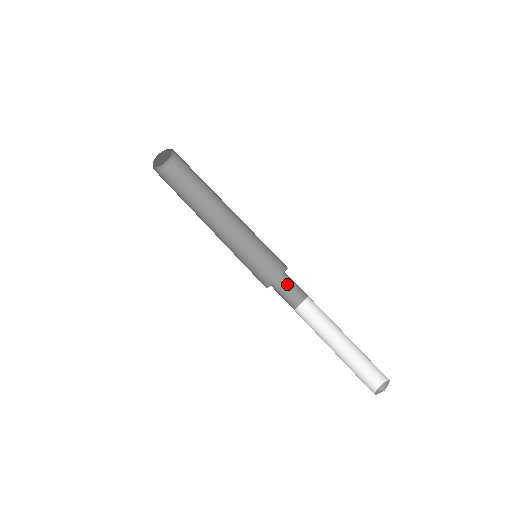
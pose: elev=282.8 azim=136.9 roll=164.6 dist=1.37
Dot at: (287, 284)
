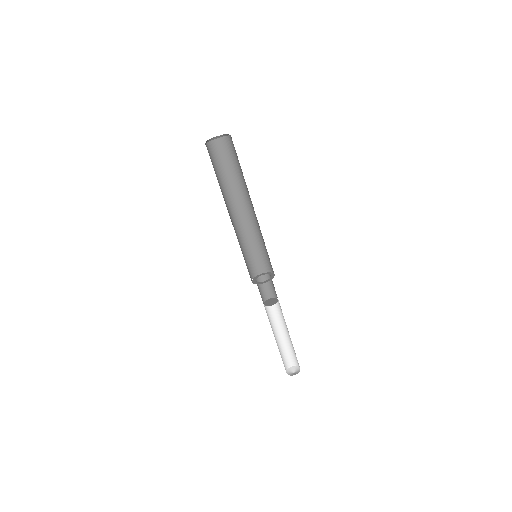
Dot at: occluded
